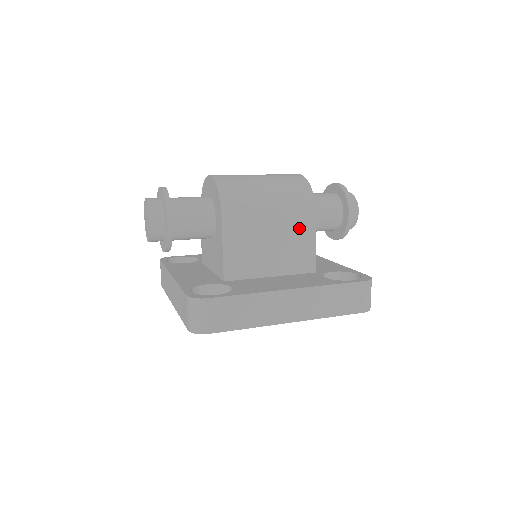
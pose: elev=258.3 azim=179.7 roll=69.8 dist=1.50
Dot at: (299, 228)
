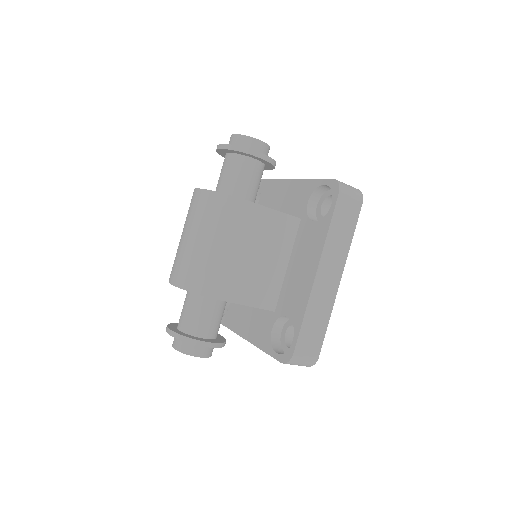
Dot at: (257, 224)
